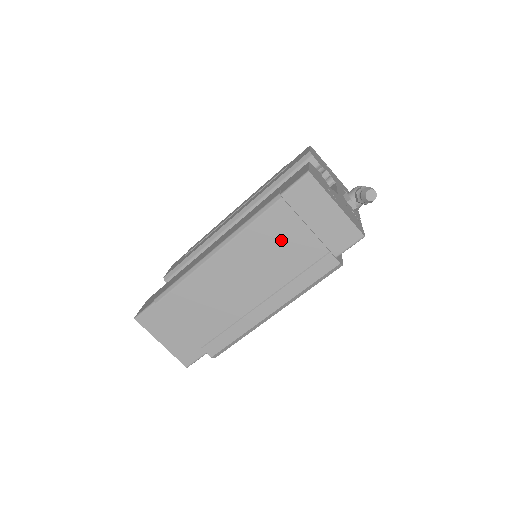
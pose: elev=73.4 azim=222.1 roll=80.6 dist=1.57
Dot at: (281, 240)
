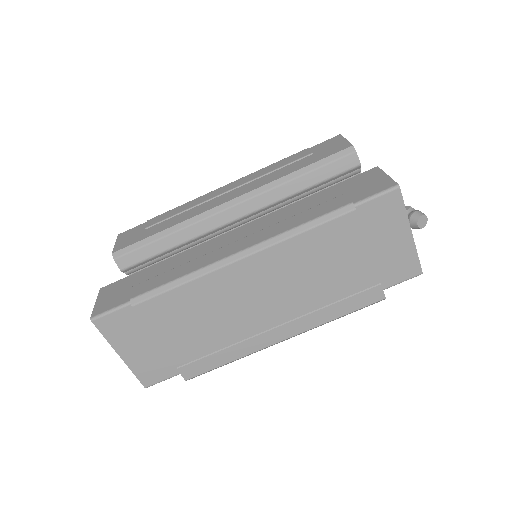
Dot at: (332, 259)
